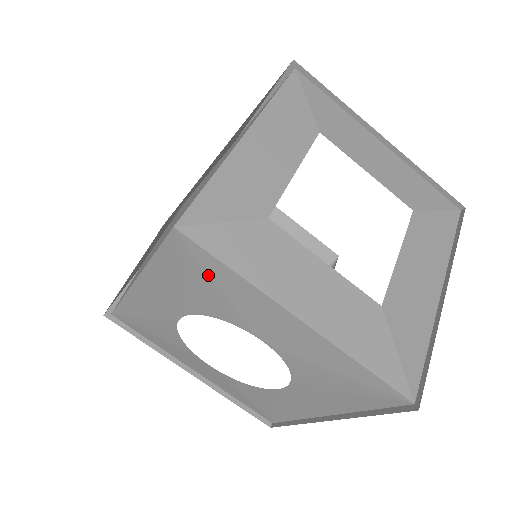
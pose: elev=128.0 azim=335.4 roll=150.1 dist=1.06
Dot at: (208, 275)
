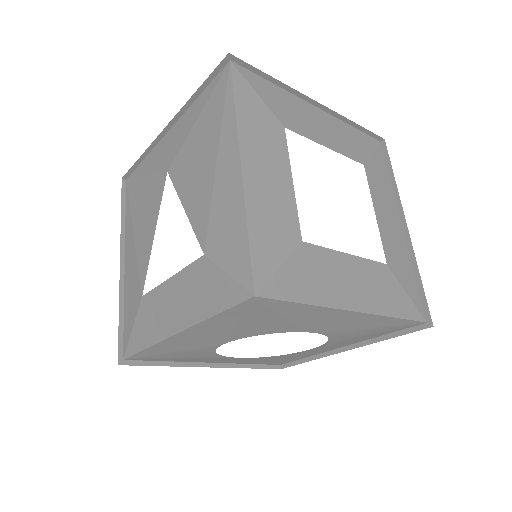
Dot at: (277, 313)
